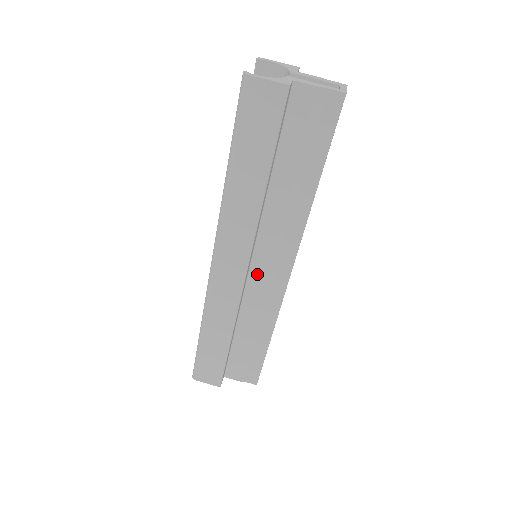
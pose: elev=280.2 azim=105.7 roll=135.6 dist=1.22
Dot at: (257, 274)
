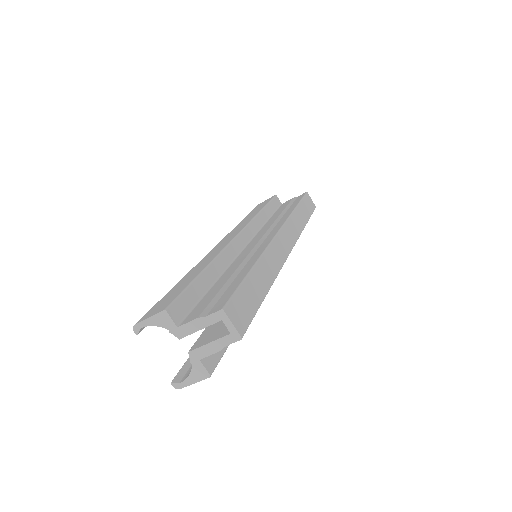
Dot at: occluded
